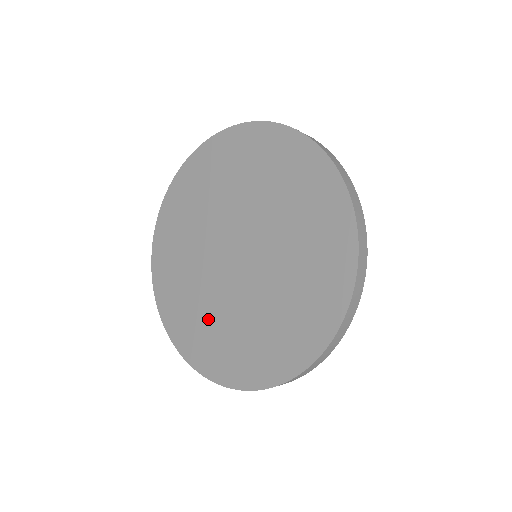
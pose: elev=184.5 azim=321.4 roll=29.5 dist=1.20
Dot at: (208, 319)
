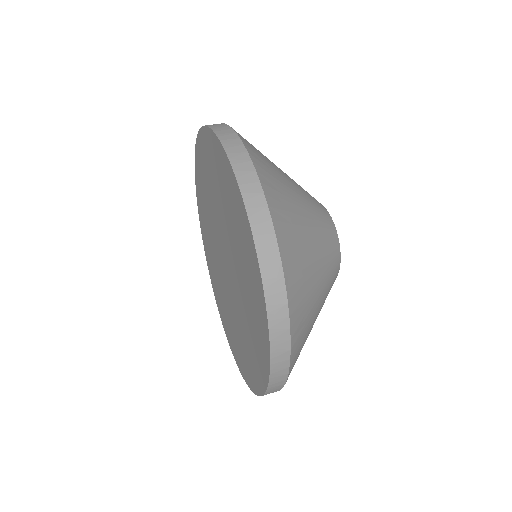
Dot at: (215, 270)
